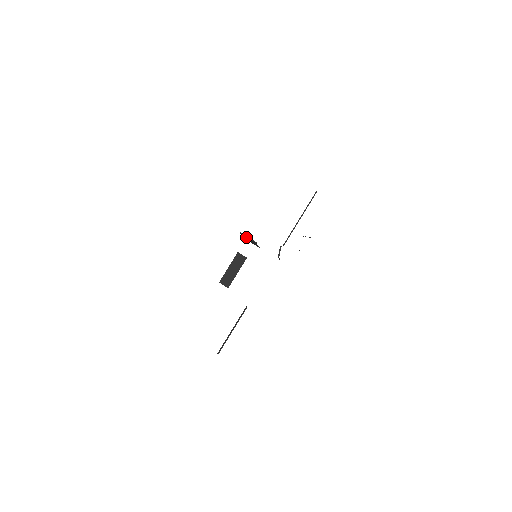
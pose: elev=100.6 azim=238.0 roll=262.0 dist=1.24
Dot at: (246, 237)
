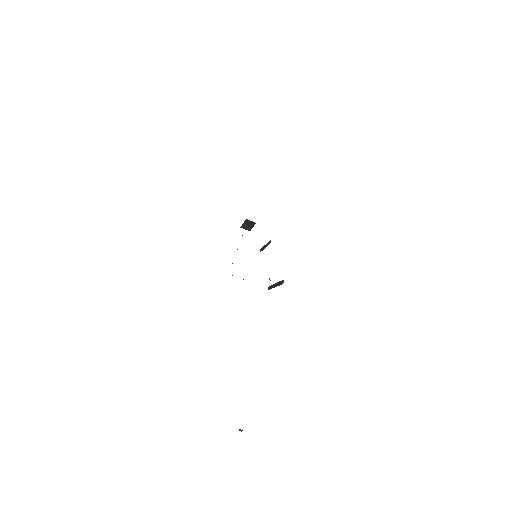
Dot at: occluded
